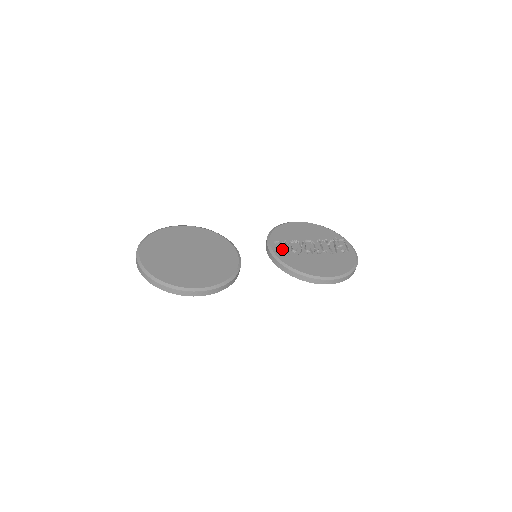
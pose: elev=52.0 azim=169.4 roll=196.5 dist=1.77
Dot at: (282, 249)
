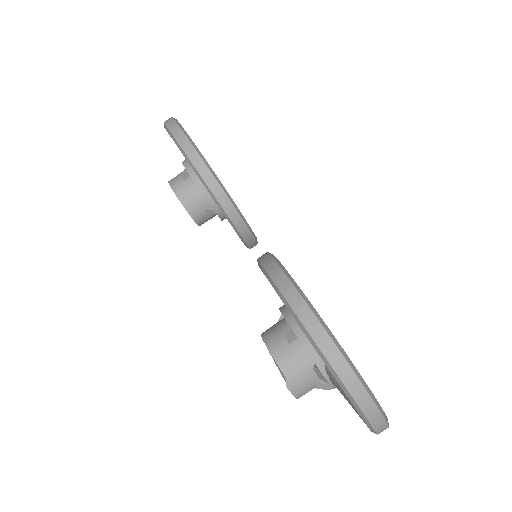
Dot at: occluded
